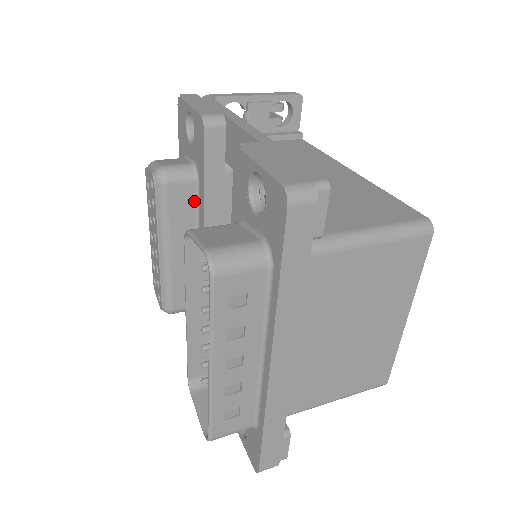
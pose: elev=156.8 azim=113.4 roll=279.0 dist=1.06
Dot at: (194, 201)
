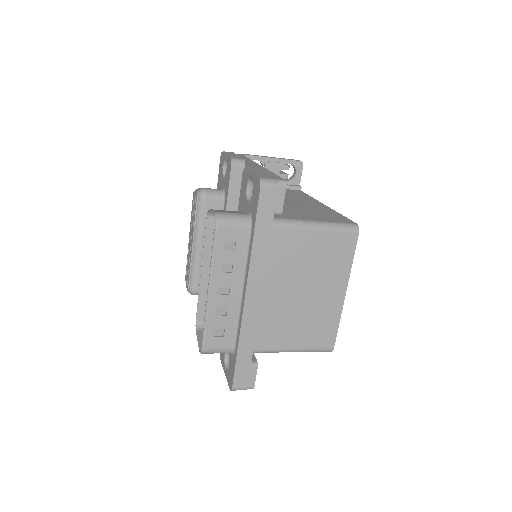
Dot at: occluded
